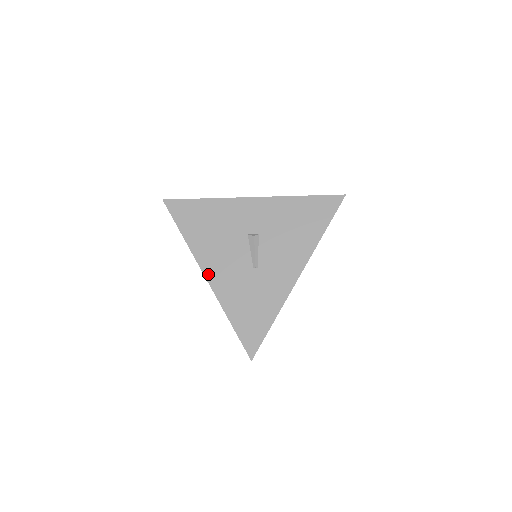
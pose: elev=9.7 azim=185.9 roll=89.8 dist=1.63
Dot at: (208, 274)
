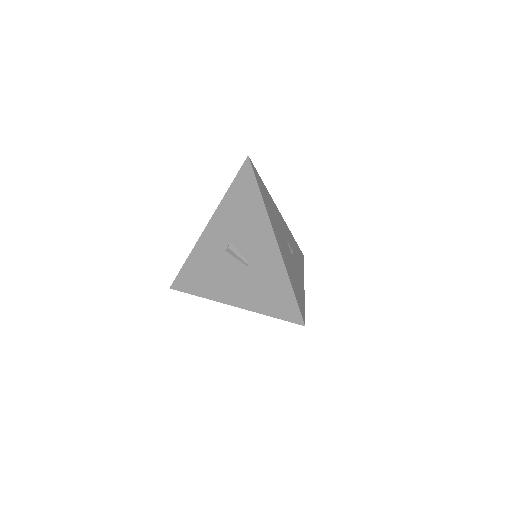
Dot at: (230, 302)
